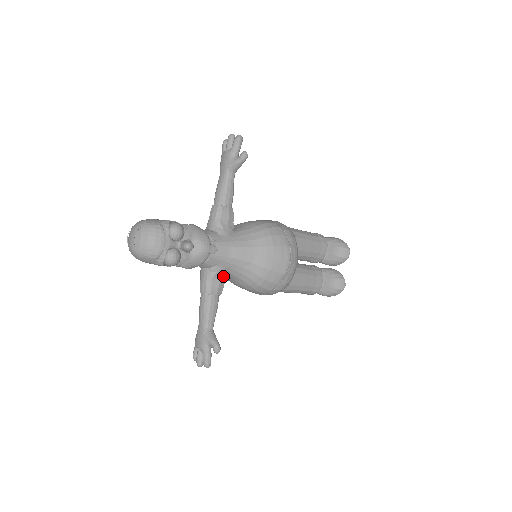
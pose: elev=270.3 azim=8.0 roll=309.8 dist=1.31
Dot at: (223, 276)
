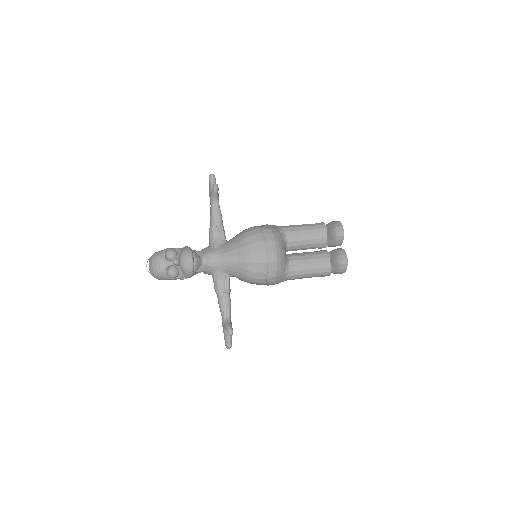
Dot at: (225, 277)
